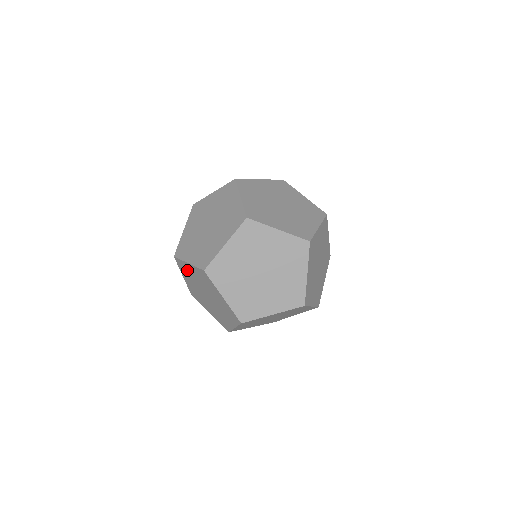
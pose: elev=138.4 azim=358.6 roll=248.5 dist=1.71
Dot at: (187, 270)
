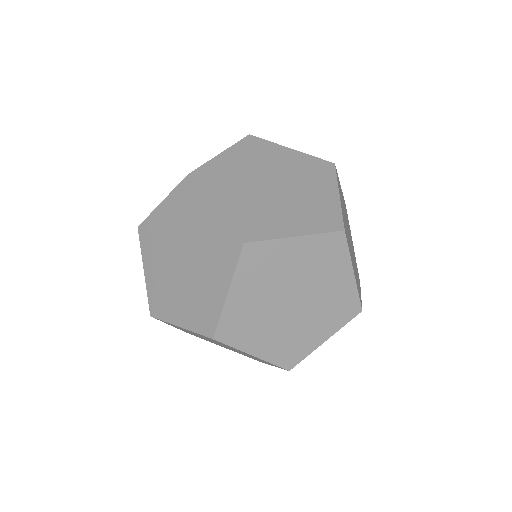
Dot at: (192, 208)
